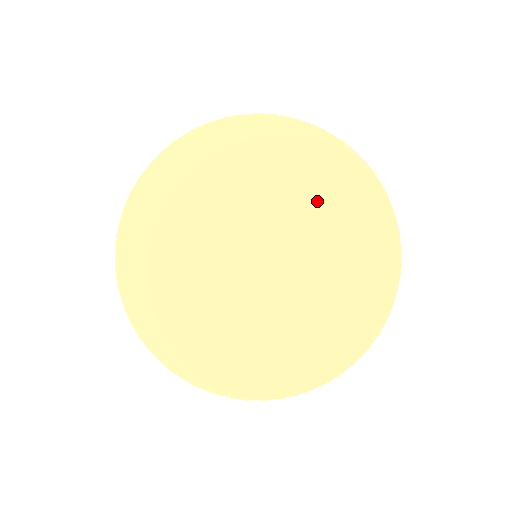
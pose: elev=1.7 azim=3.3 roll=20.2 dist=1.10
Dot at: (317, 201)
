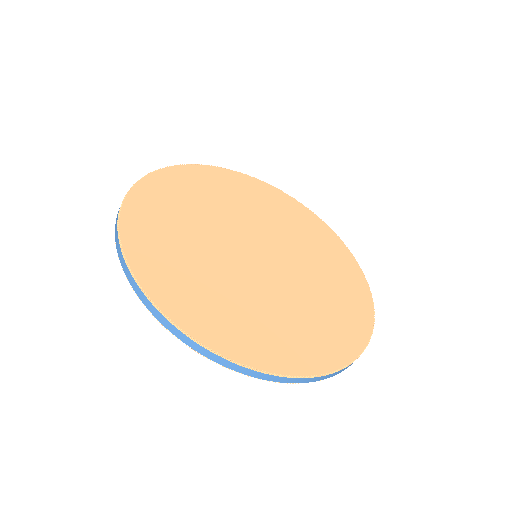
Dot at: (326, 286)
